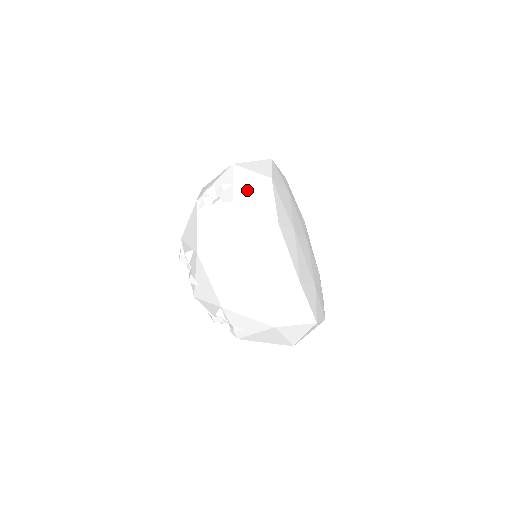
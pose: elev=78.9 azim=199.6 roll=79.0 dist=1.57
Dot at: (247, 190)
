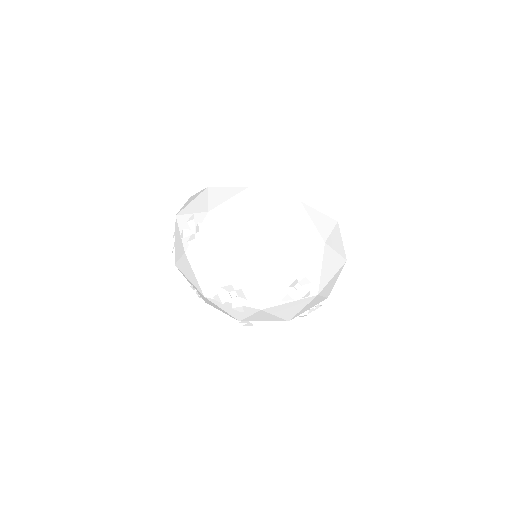
Dot at: (205, 202)
